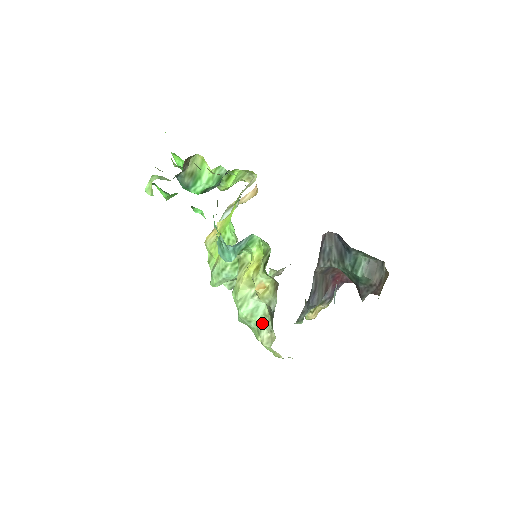
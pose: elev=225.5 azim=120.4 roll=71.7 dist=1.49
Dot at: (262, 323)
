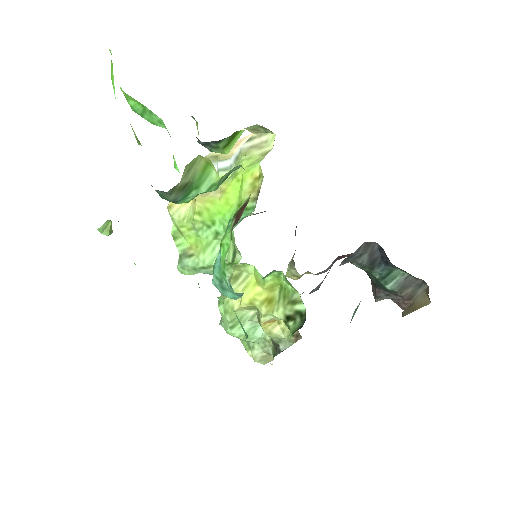
Dot at: (258, 343)
